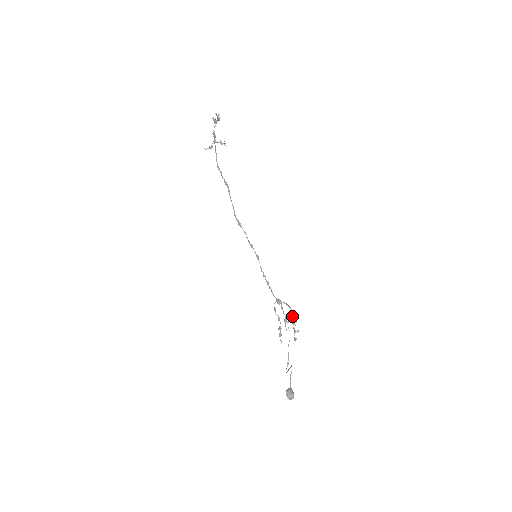
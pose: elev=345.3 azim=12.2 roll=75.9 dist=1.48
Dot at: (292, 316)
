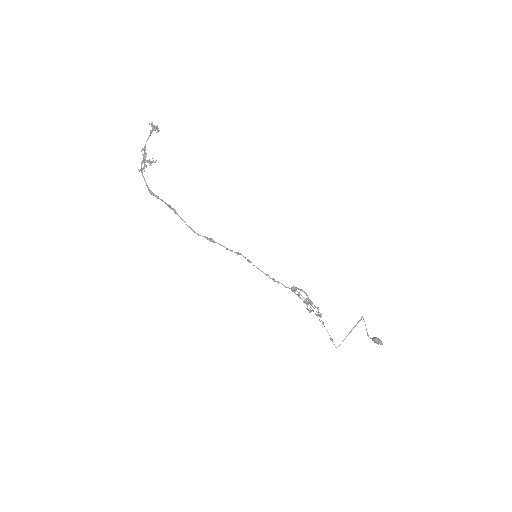
Dot at: (308, 297)
